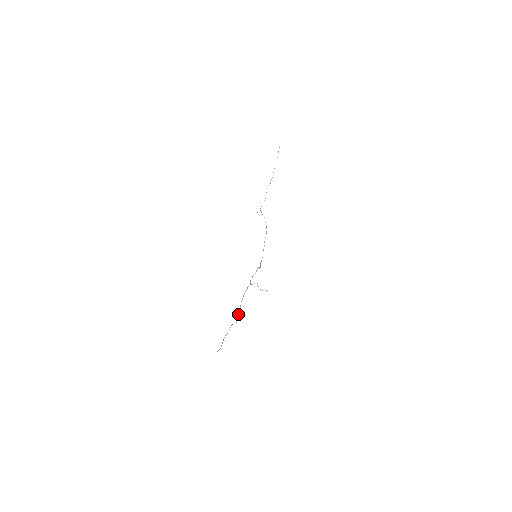
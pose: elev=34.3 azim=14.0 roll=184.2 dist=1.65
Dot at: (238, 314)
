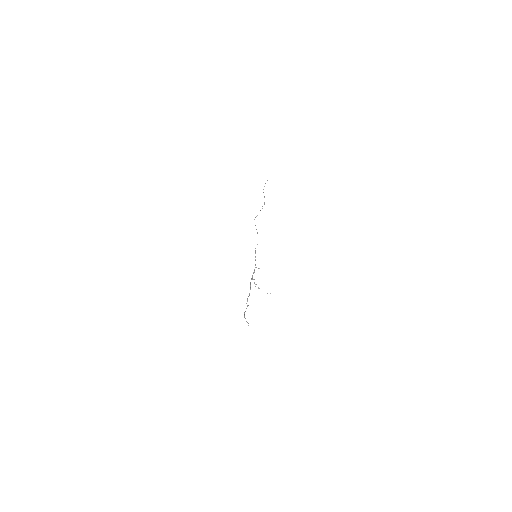
Dot at: occluded
